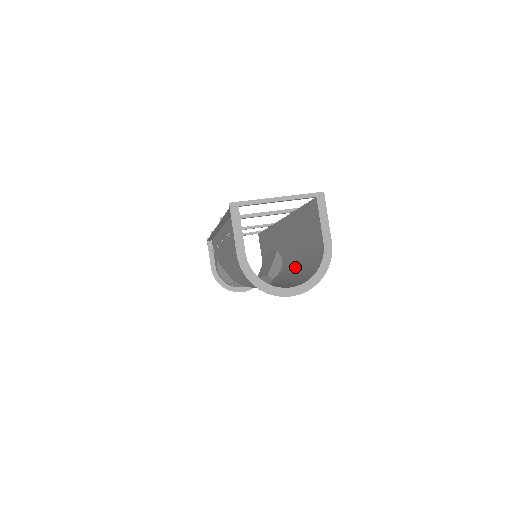
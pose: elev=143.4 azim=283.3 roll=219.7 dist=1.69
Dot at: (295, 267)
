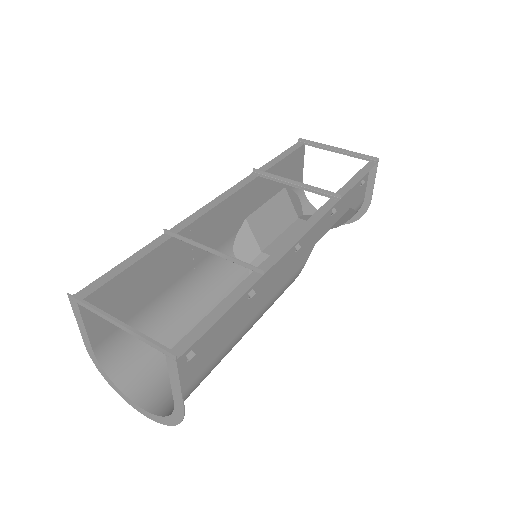
Dot at: occluded
